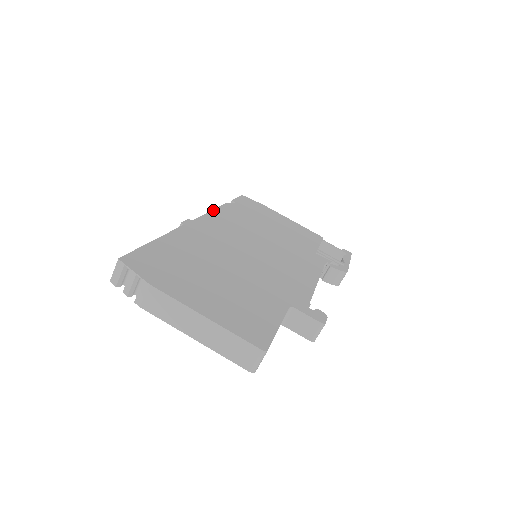
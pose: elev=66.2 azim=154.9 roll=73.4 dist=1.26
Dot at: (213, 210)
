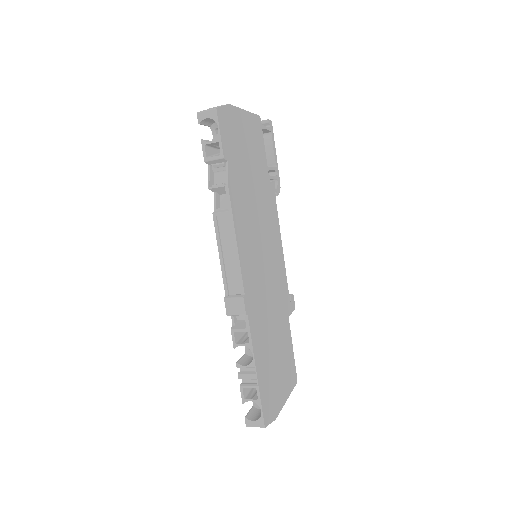
Dot at: (236, 233)
